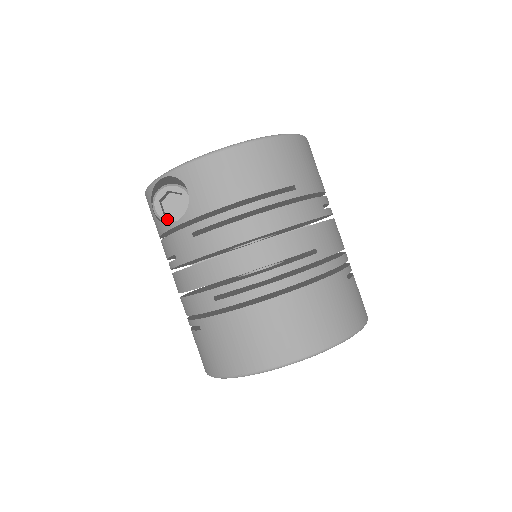
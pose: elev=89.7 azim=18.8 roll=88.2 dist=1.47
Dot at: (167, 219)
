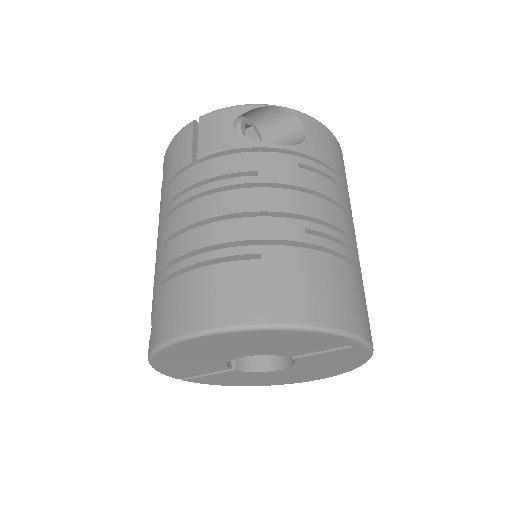
Dot at: occluded
